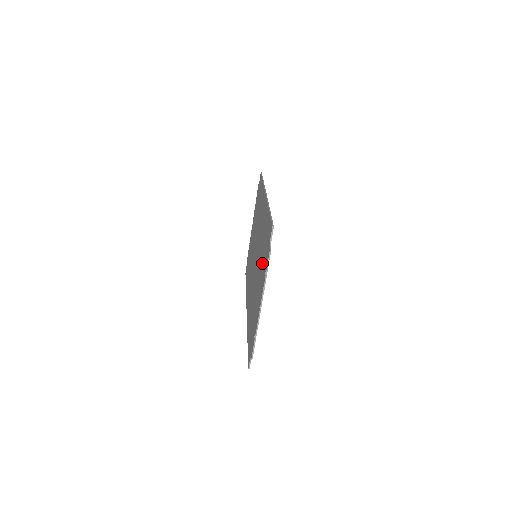
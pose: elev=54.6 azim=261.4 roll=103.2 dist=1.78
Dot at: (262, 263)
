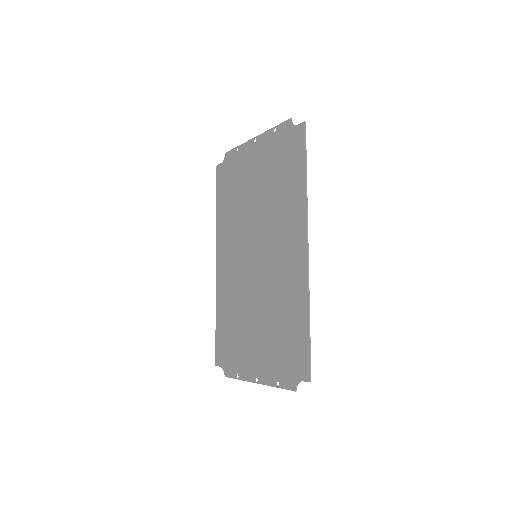
Dot at: (273, 344)
